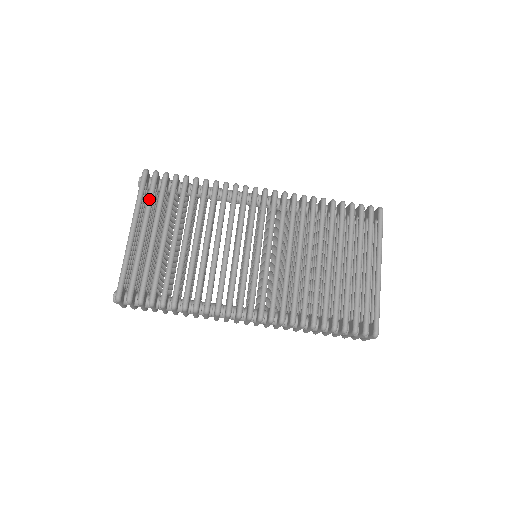
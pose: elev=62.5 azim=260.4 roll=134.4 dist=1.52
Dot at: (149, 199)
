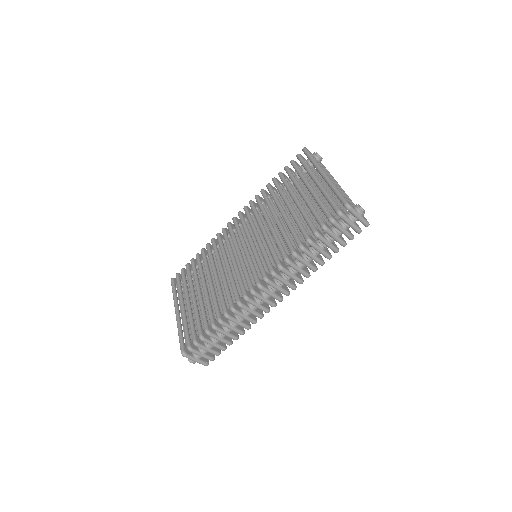
Dot at: (178, 289)
